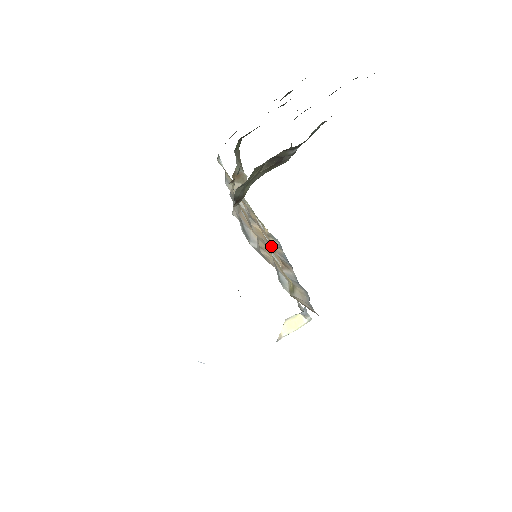
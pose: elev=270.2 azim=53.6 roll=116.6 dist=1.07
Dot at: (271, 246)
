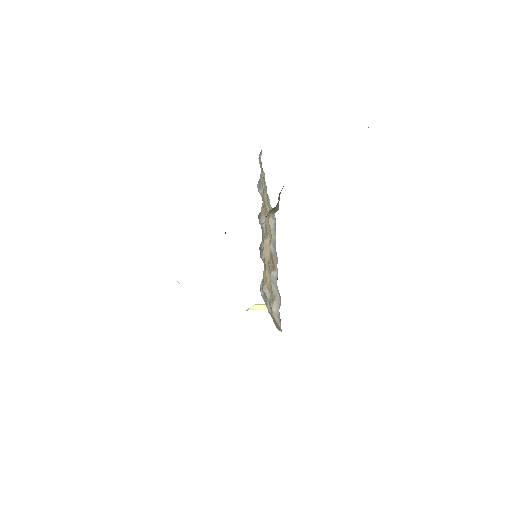
Dot at: occluded
